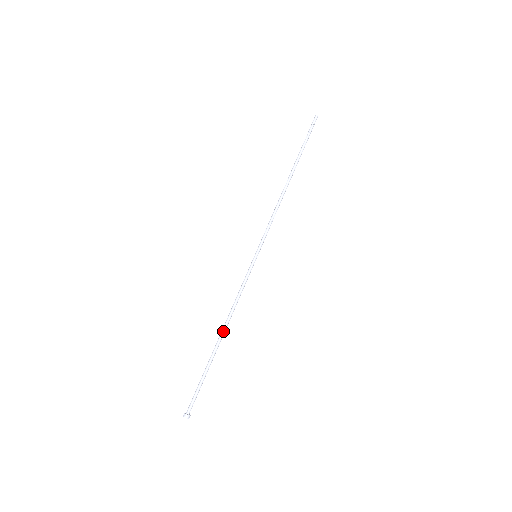
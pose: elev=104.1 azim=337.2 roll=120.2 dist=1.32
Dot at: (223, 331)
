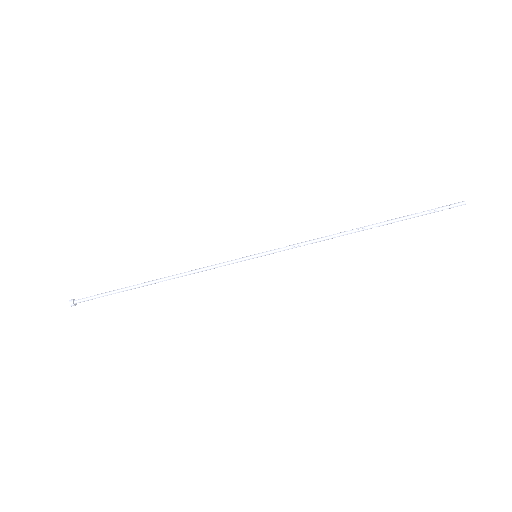
Dot at: (163, 280)
